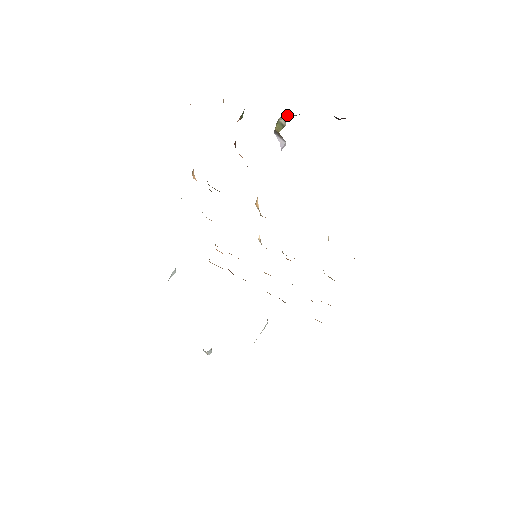
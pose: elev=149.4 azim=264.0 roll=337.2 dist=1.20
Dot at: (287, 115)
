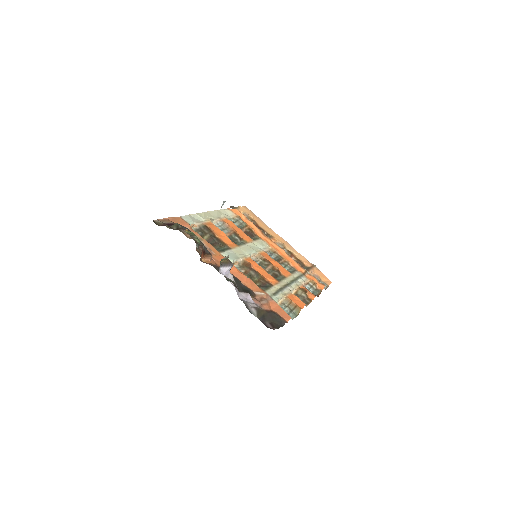
Dot at: occluded
